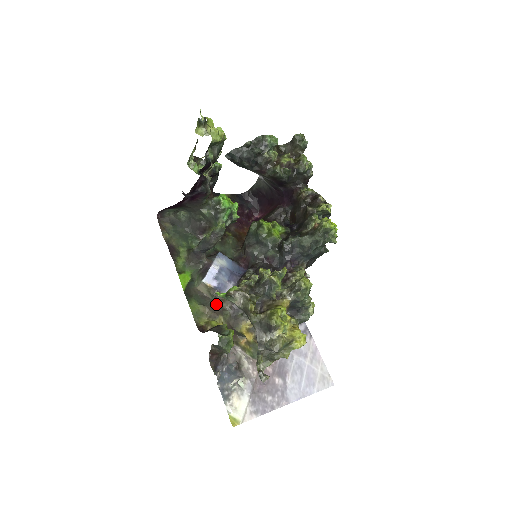
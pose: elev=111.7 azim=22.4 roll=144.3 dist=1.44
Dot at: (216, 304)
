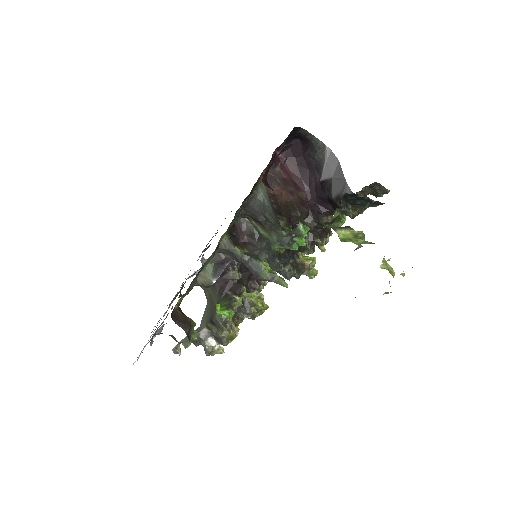
Dot at: (196, 283)
